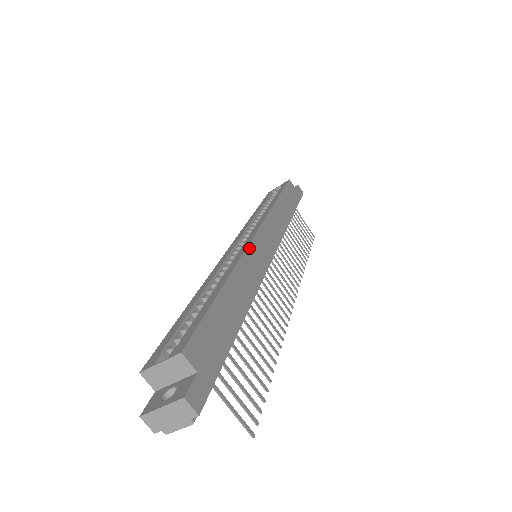
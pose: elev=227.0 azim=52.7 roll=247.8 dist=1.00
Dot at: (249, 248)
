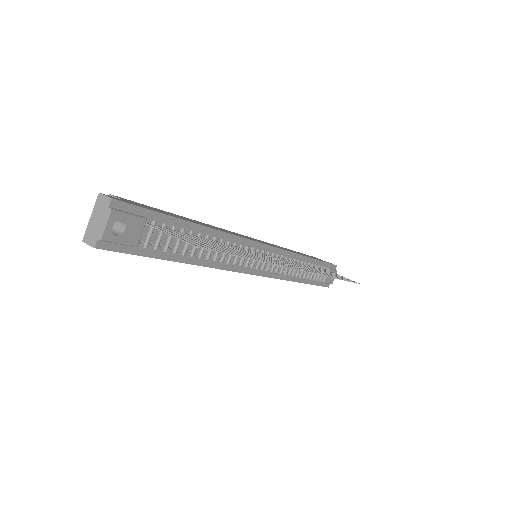
Dot at: occluded
